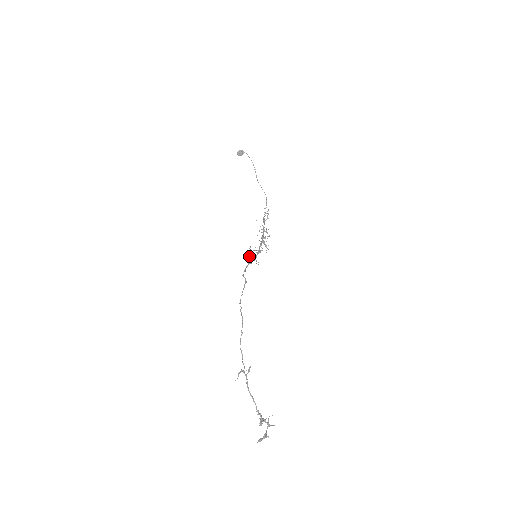
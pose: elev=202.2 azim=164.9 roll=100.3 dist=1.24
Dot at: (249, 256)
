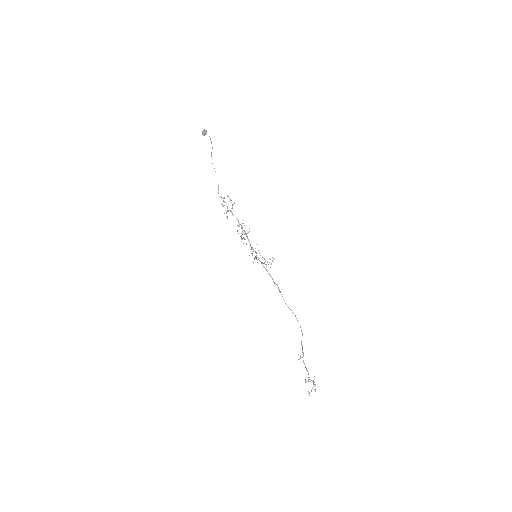
Dot at: (258, 259)
